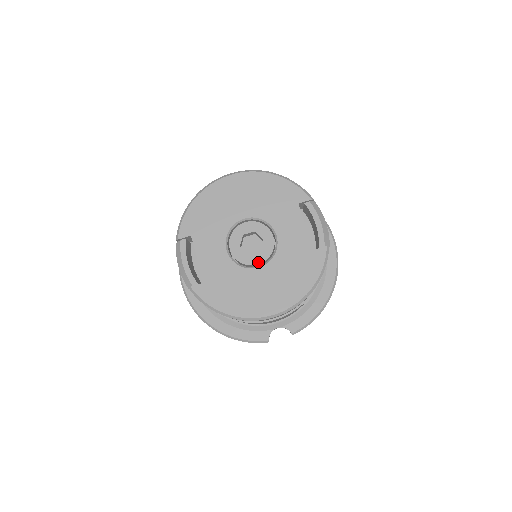
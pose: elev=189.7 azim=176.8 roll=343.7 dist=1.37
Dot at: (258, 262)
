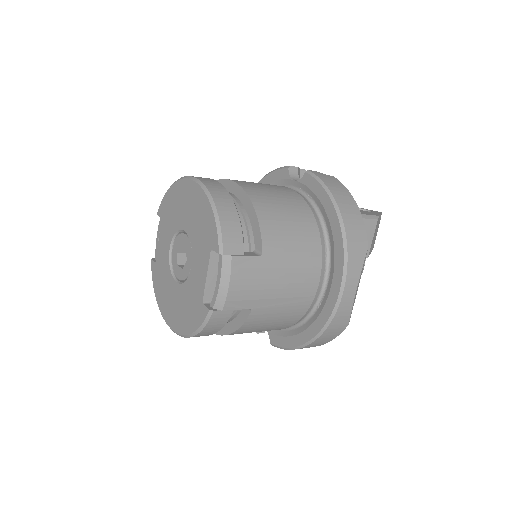
Dot at: (179, 277)
